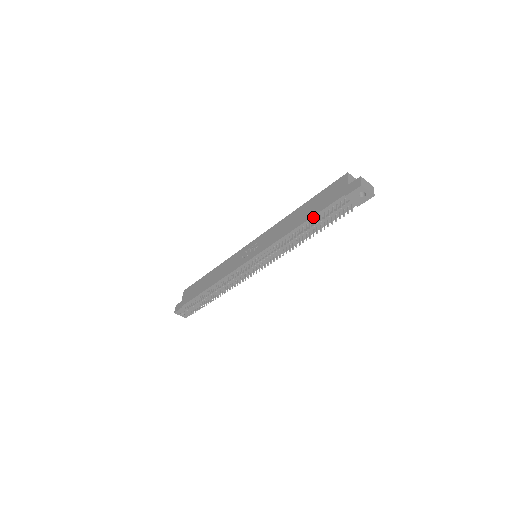
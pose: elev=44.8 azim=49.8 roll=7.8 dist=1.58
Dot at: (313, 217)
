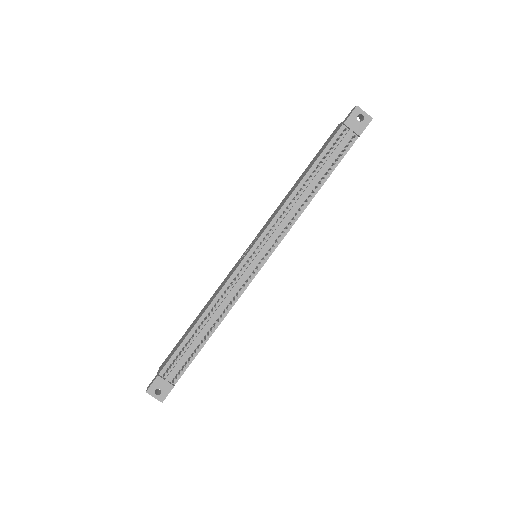
Dot at: (315, 163)
